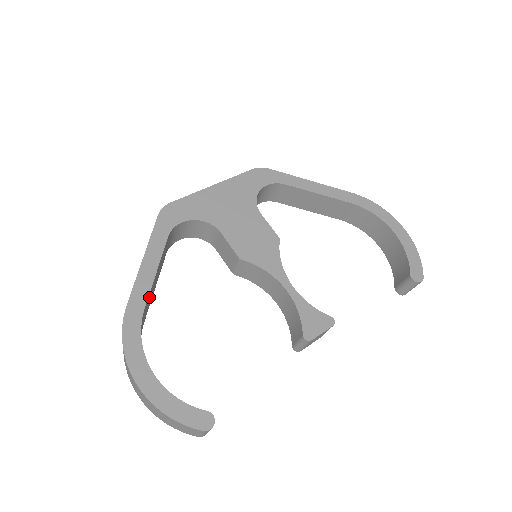
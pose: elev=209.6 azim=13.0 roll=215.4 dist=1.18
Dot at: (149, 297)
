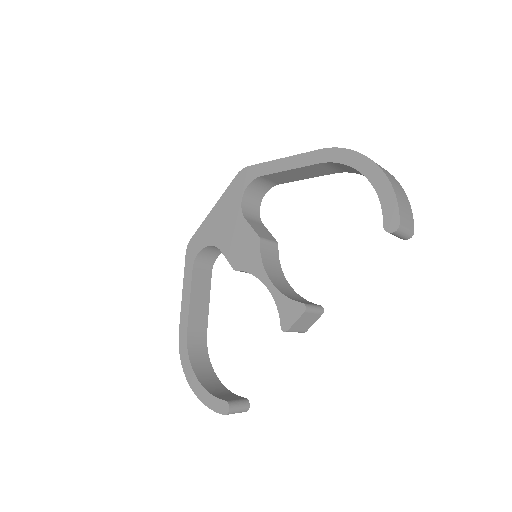
Dot at: (194, 318)
